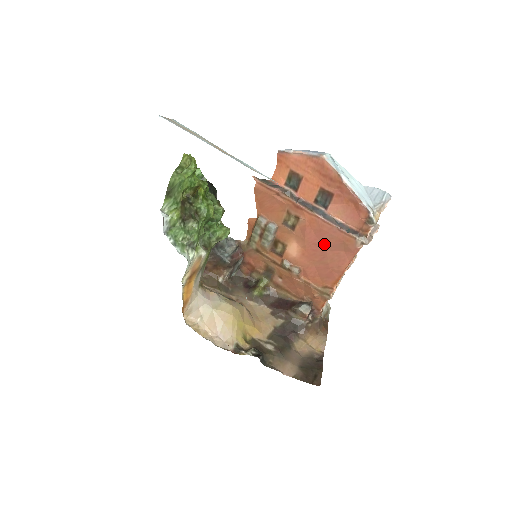
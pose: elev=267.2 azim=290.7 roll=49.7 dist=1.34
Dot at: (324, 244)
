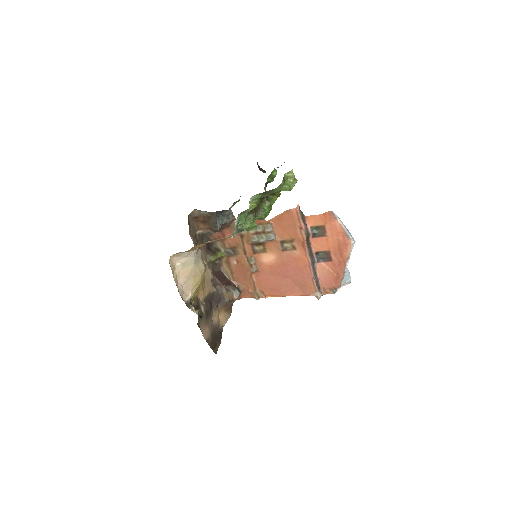
Dot at: (293, 275)
